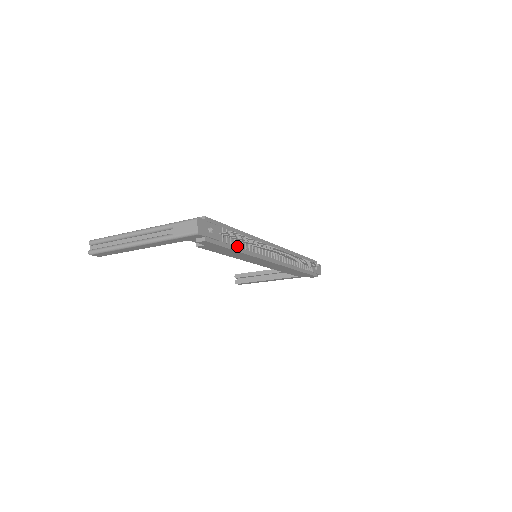
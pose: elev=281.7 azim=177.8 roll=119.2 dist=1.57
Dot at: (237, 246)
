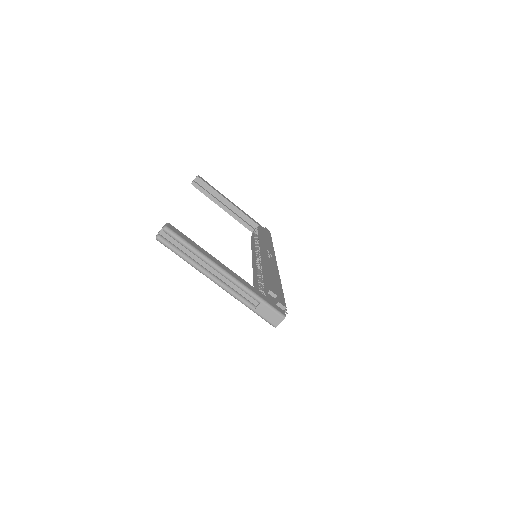
Dot at: occluded
